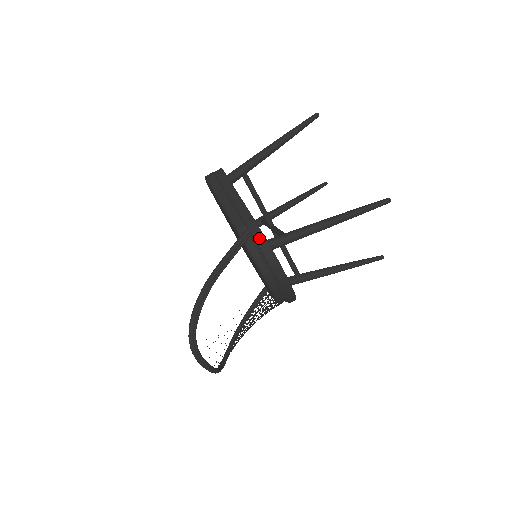
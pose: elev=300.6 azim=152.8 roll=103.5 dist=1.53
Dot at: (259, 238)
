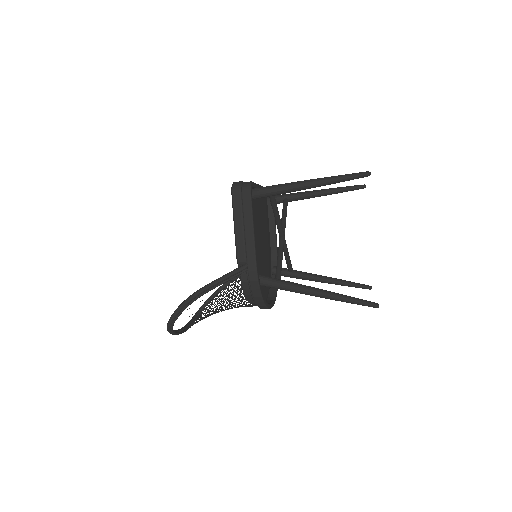
Dot at: (253, 278)
